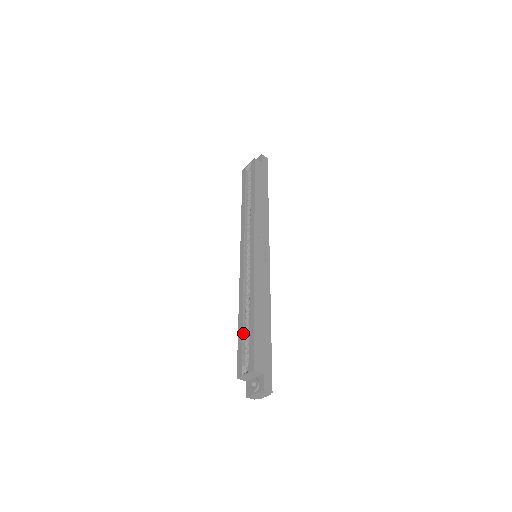
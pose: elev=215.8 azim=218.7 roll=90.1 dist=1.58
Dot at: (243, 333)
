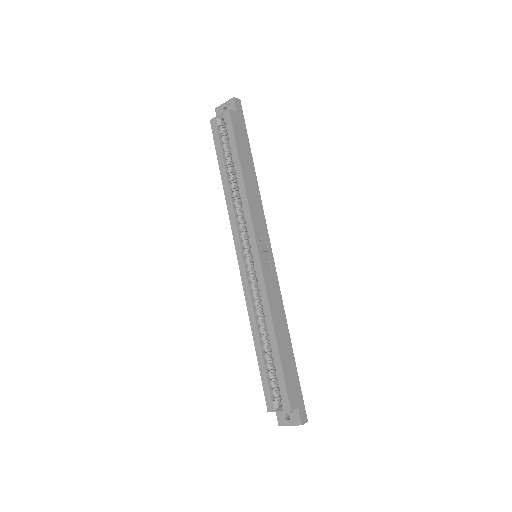
Dot at: (265, 361)
